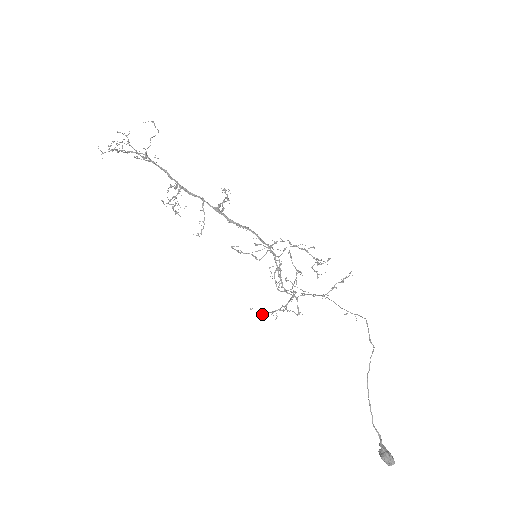
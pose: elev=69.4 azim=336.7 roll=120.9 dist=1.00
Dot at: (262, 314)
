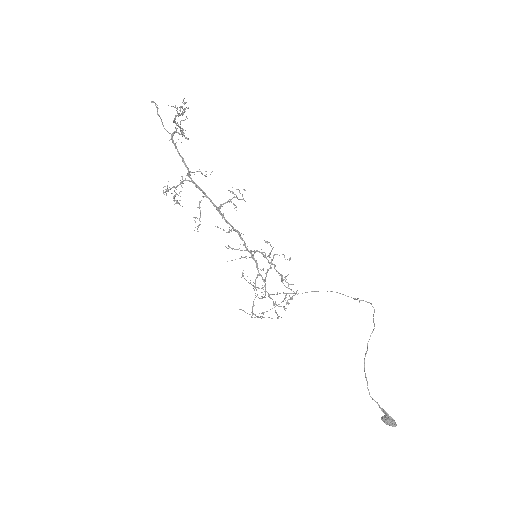
Dot at: (252, 315)
